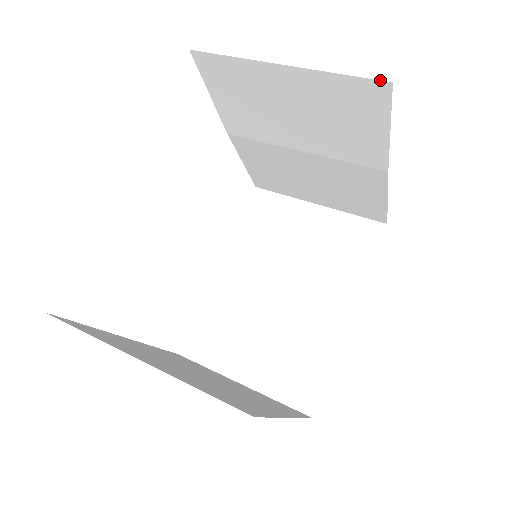
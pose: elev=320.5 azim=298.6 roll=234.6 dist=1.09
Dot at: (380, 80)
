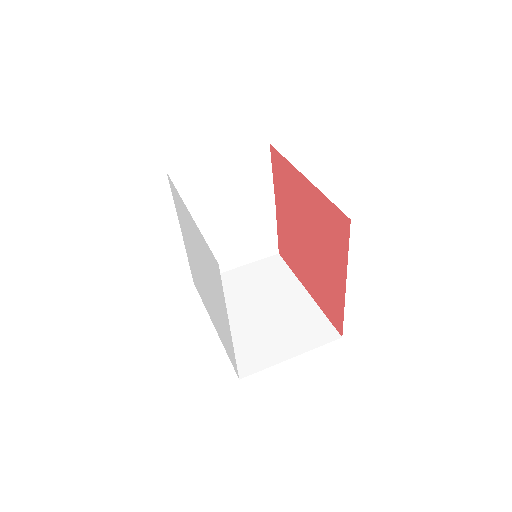
Dot at: (264, 145)
